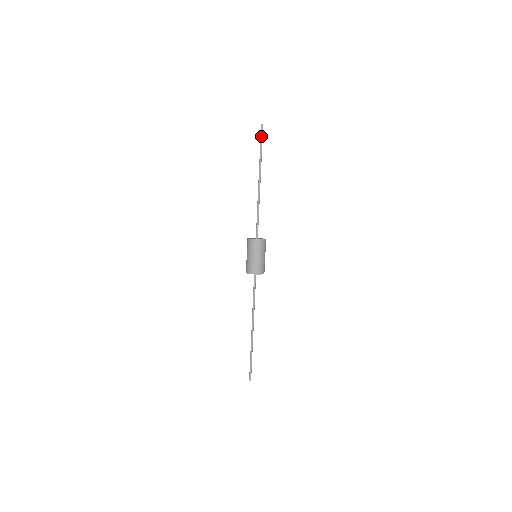
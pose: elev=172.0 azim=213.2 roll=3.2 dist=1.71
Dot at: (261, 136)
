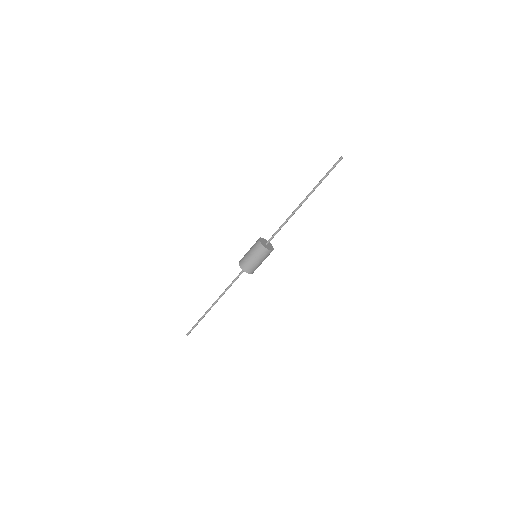
Dot at: (333, 167)
